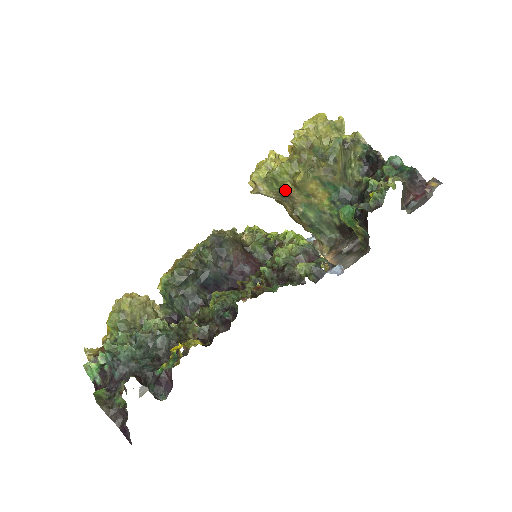
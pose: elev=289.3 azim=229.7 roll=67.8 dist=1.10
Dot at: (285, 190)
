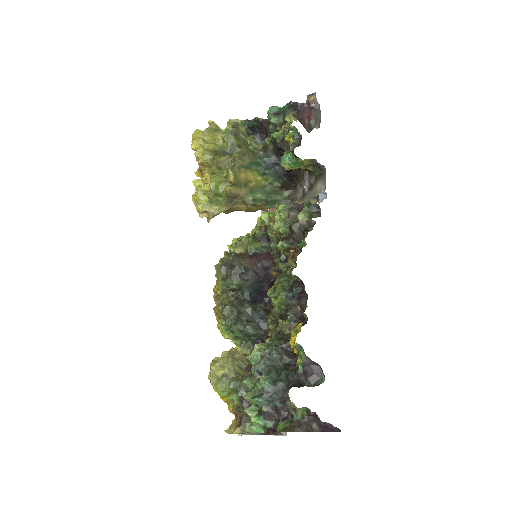
Dot at: (230, 195)
